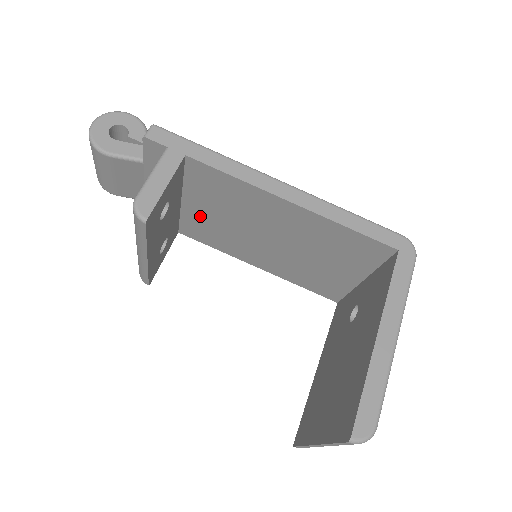
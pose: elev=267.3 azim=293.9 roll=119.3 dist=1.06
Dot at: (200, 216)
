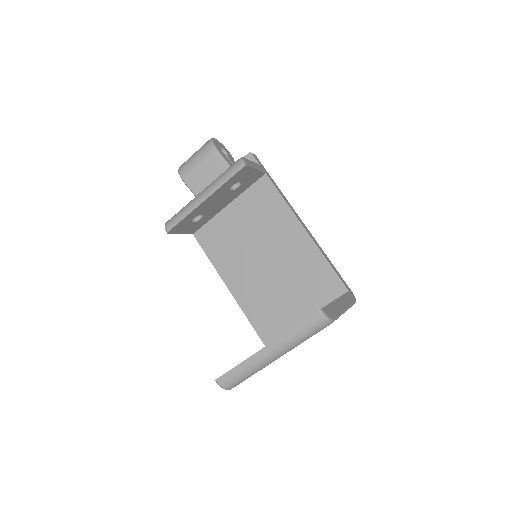
Dot at: (228, 223)
